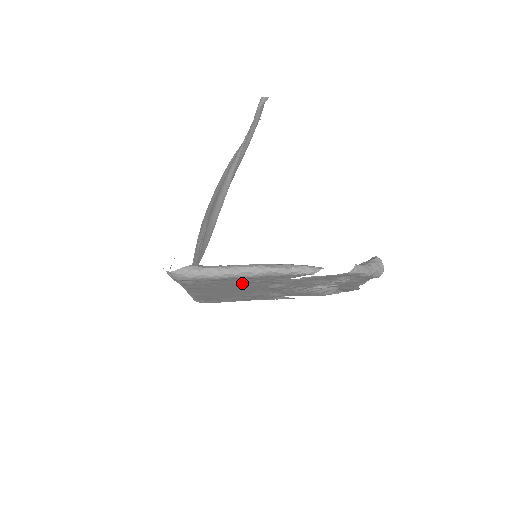
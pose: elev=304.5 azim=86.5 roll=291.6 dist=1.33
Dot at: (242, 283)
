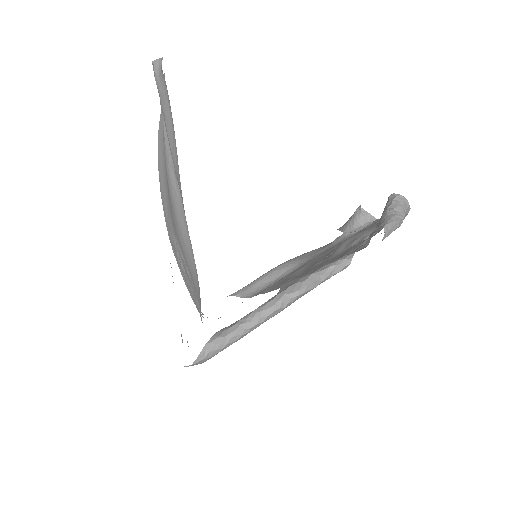
Dot at: occluded
